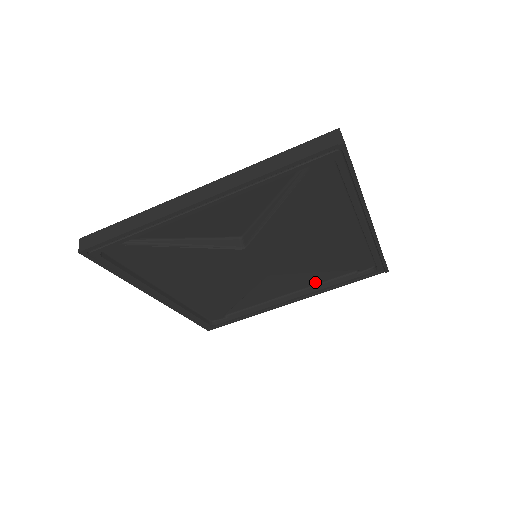
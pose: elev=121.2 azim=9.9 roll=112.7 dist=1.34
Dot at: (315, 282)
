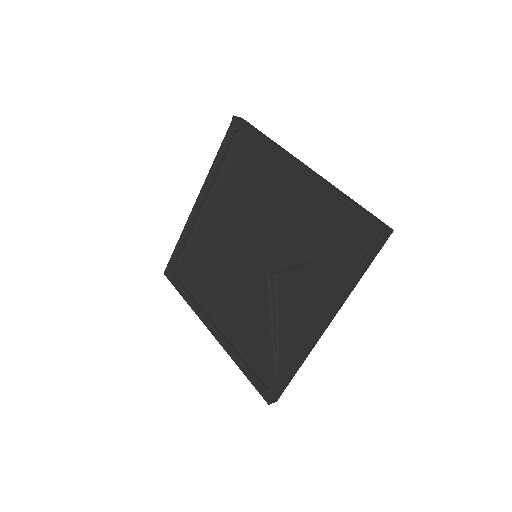
Dot at: (332, 289)
